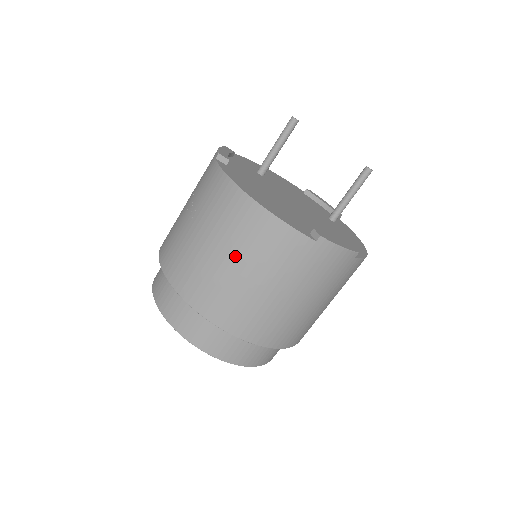
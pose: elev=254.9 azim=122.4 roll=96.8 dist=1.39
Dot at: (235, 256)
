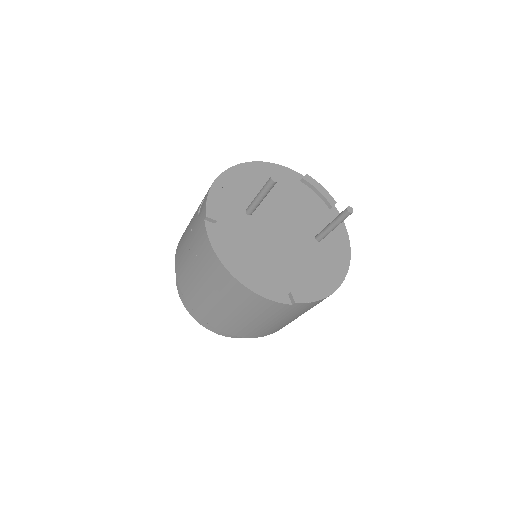
Dot at: (230, 306)
